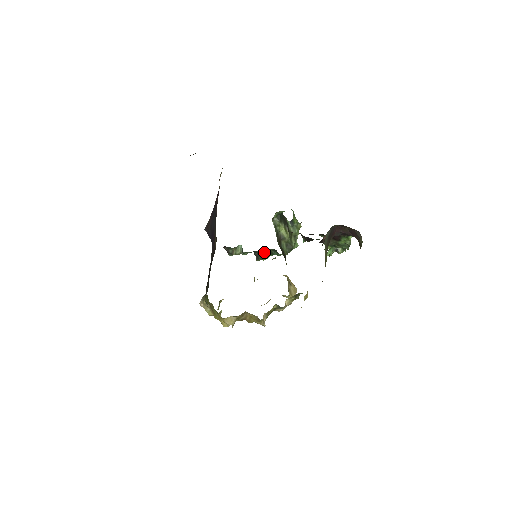
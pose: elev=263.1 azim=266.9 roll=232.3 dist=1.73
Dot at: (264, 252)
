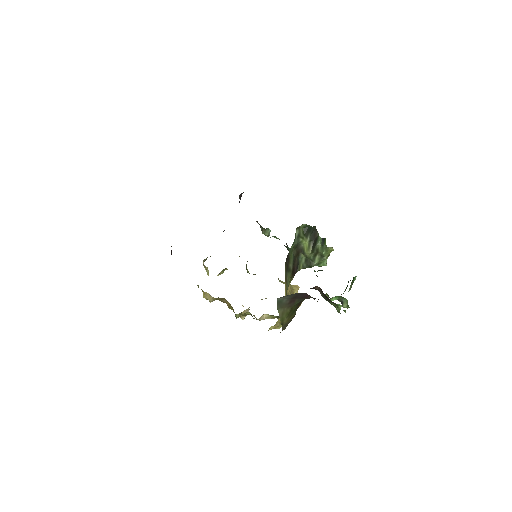
Dot at: occluded
